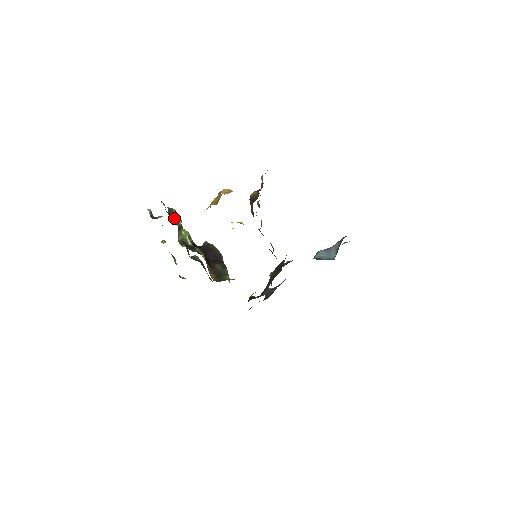
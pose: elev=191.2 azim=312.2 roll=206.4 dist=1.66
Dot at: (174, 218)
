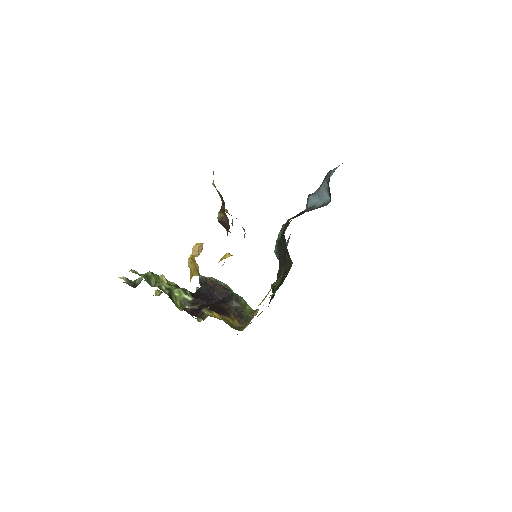
Dot at: (158, 287)
